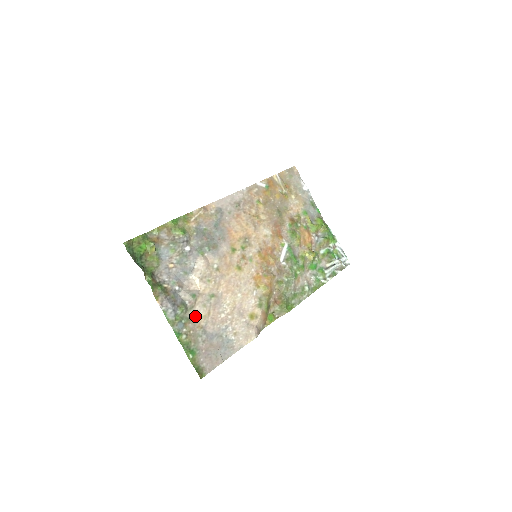
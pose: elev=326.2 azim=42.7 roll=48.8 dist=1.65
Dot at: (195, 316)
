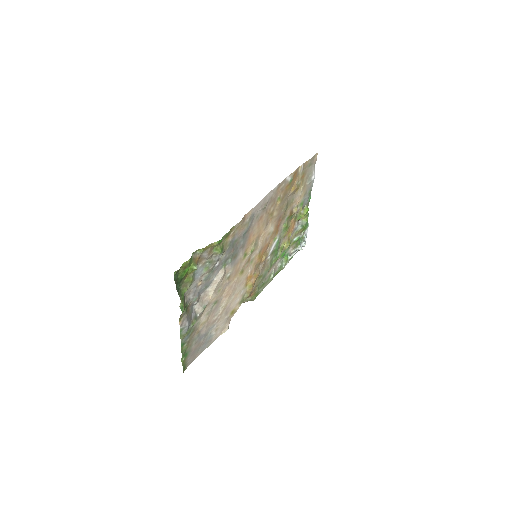
Dot at: (198, 324)
